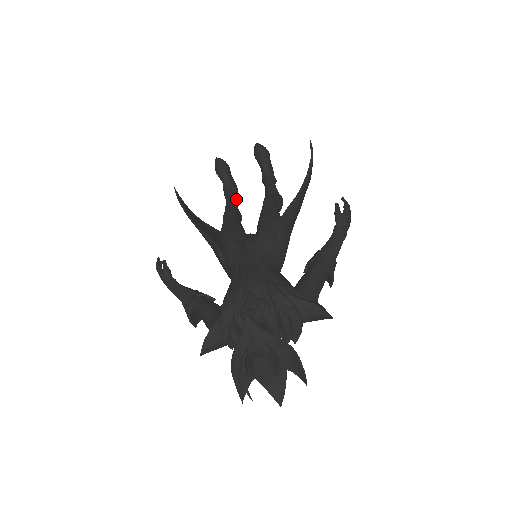
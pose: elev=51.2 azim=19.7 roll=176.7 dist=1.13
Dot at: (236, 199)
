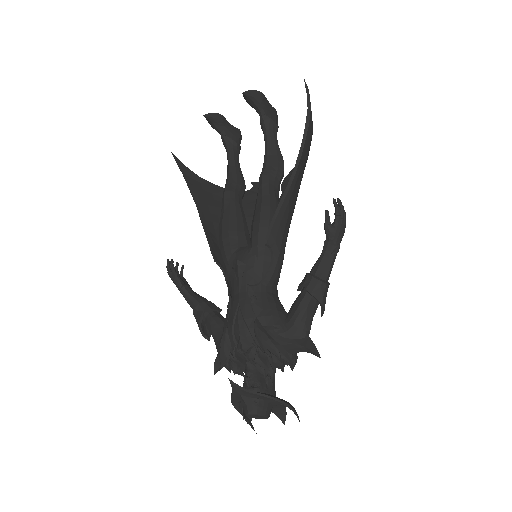
Dot at: (239, 152)
